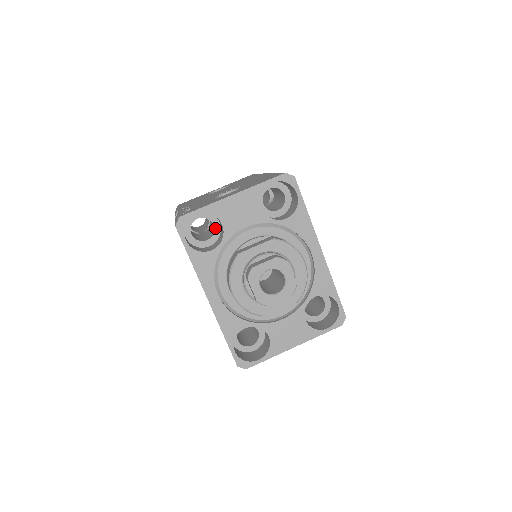
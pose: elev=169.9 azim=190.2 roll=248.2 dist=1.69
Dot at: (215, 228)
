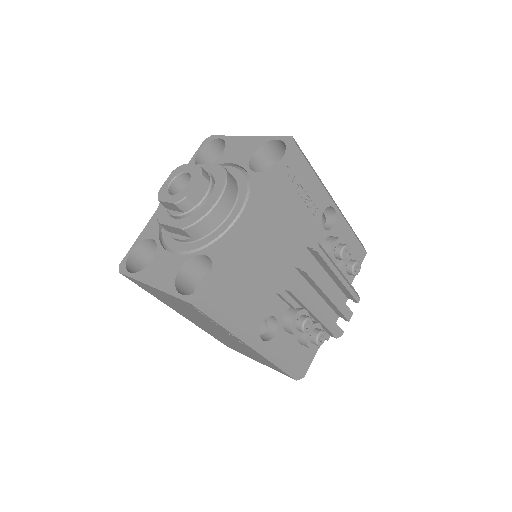
Dot at: occluded
